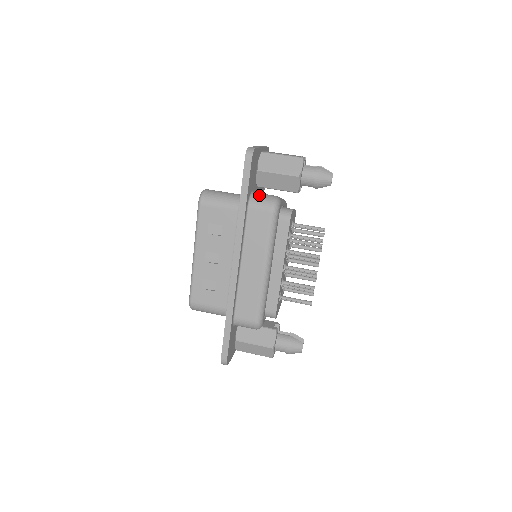
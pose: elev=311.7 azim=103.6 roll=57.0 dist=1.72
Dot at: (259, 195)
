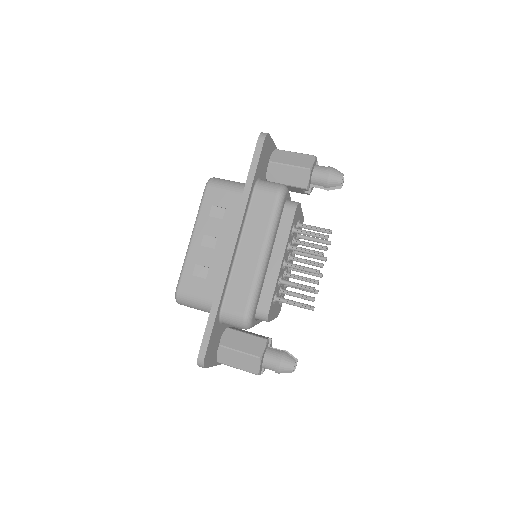
Dot at: (267, 181)
